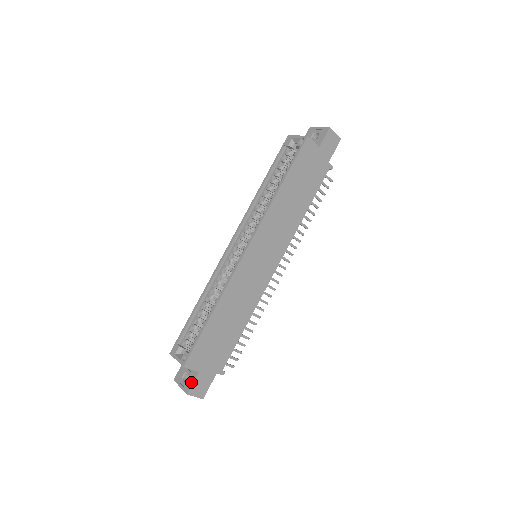
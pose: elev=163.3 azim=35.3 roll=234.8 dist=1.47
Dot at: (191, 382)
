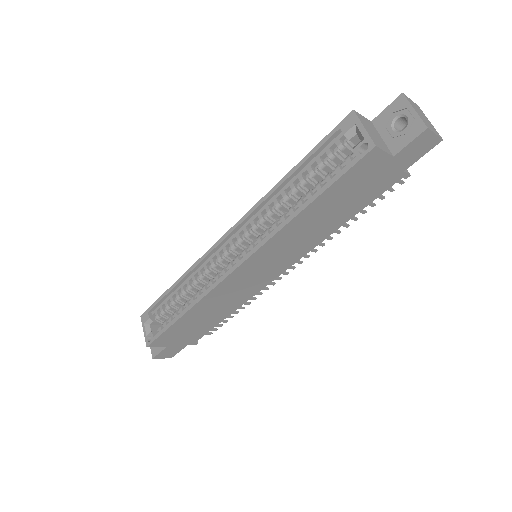
Dot at: (158, 350)
